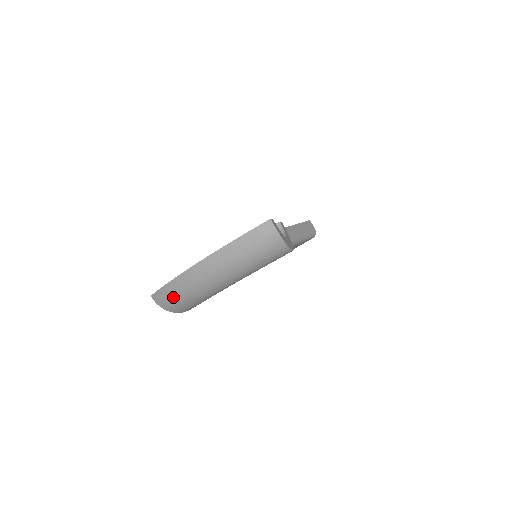
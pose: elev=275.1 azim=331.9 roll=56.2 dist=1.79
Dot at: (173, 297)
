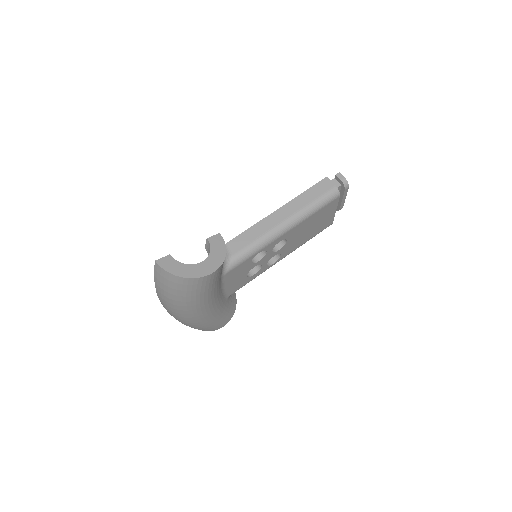
Dot at: occluded
